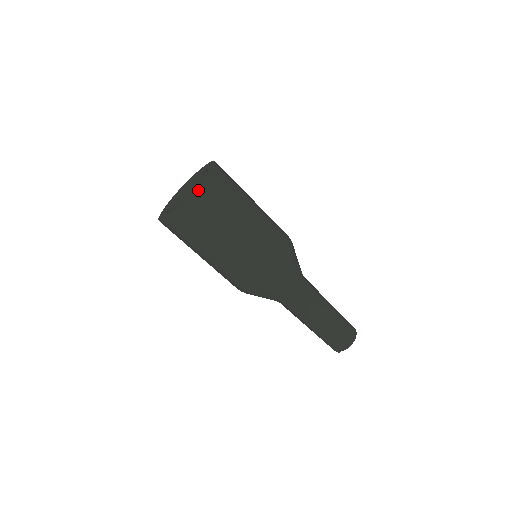
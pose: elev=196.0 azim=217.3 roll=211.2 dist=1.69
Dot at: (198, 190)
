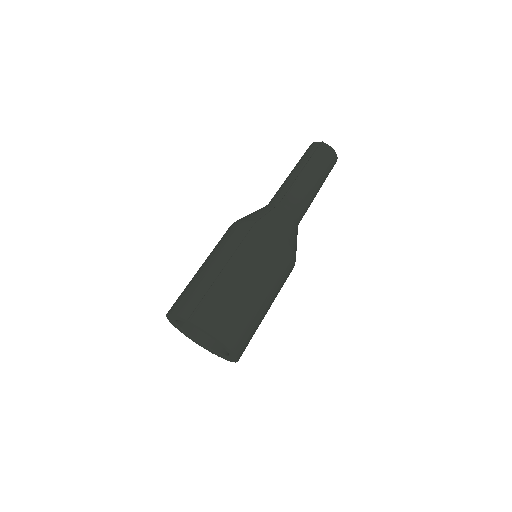
Dot at: occluded
